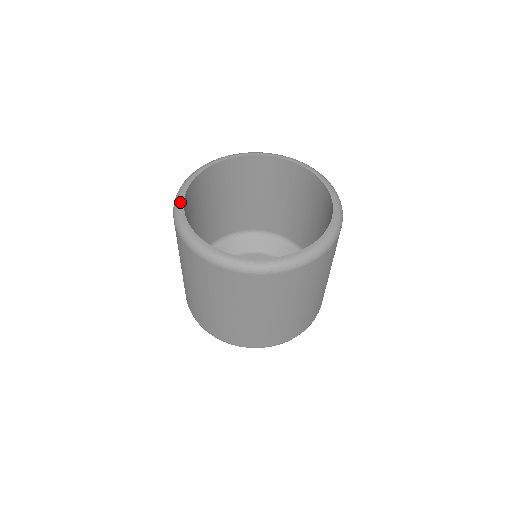
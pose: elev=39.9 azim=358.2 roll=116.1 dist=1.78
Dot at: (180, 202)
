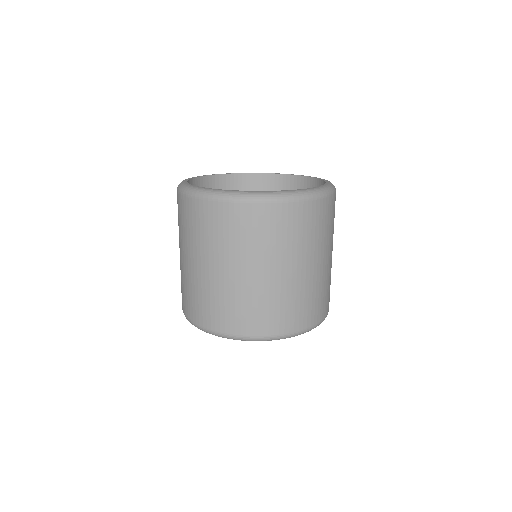
Dot at: (184, 183)
